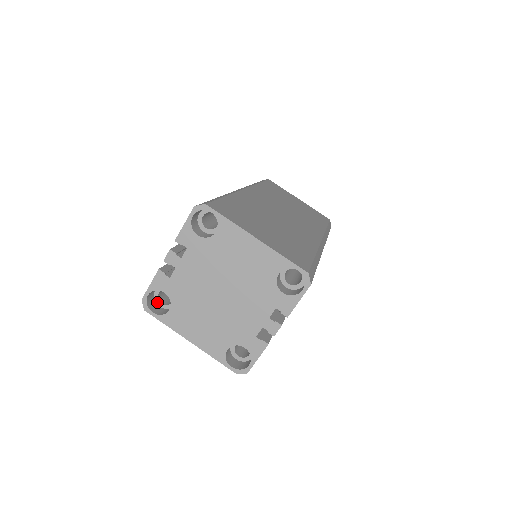
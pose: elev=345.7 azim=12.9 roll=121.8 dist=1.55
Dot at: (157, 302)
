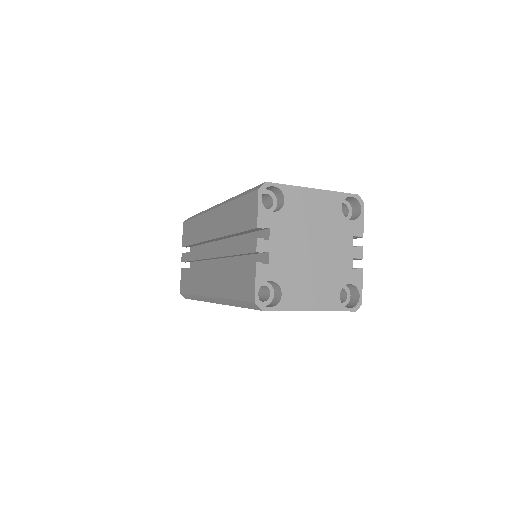
Dot at: occluded
